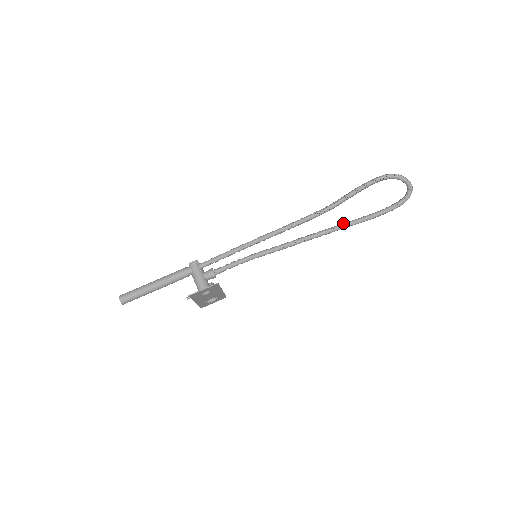
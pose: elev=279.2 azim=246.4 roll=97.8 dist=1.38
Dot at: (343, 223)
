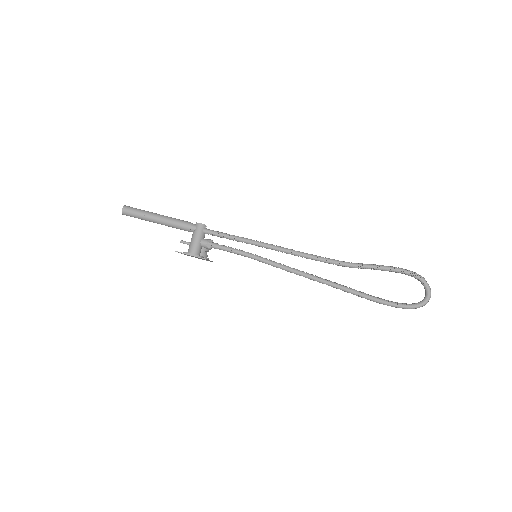
Dot at: (346, 286)
